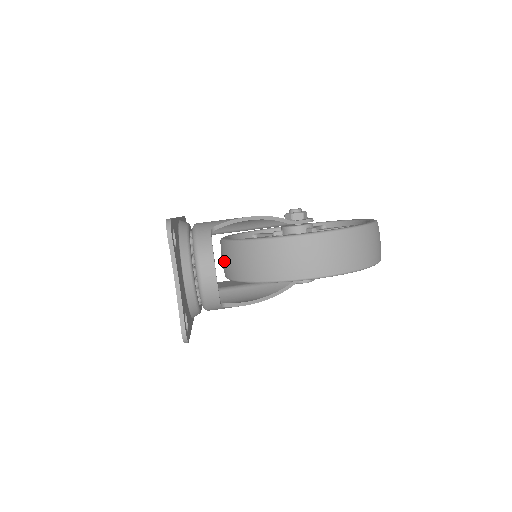
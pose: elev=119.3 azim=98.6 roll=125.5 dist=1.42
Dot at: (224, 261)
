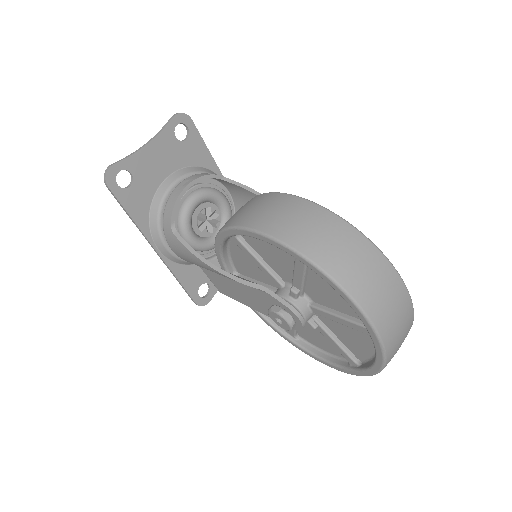
Dot at: occluded
